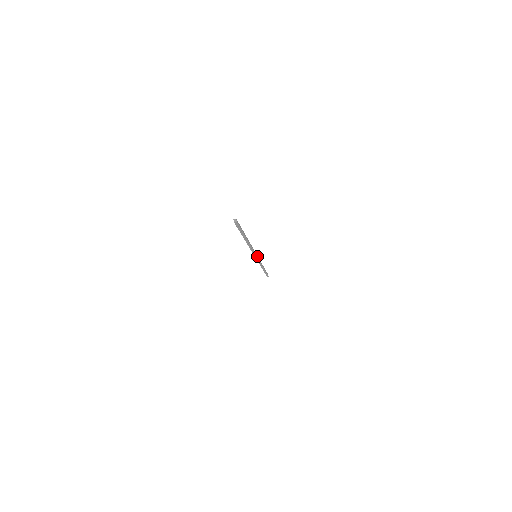
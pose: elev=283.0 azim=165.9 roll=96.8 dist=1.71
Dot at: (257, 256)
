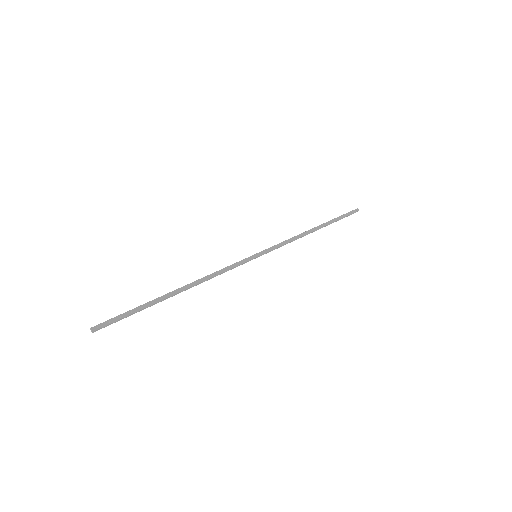
Dot at: (260, 253)
